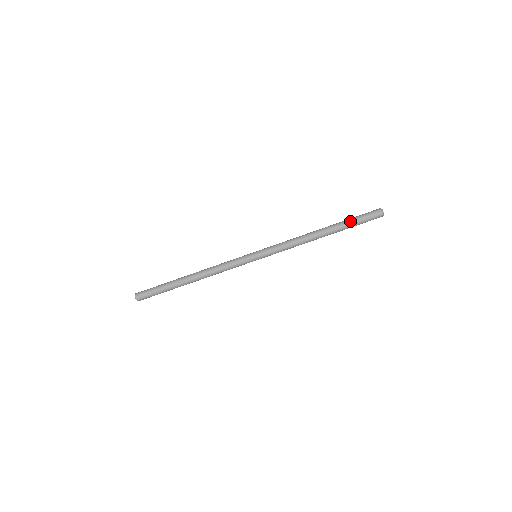
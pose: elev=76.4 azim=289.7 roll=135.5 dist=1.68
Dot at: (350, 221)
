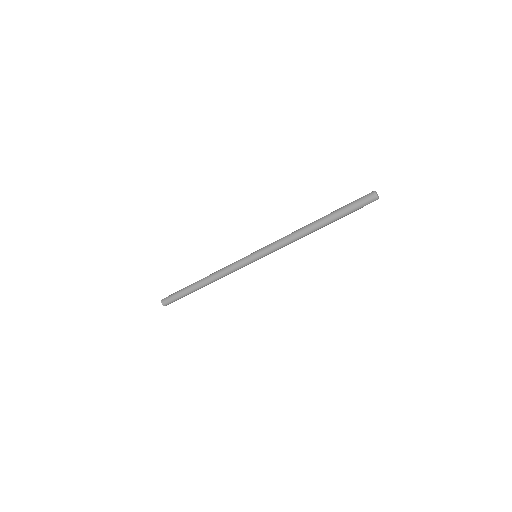
Dot at: (344, 215)
